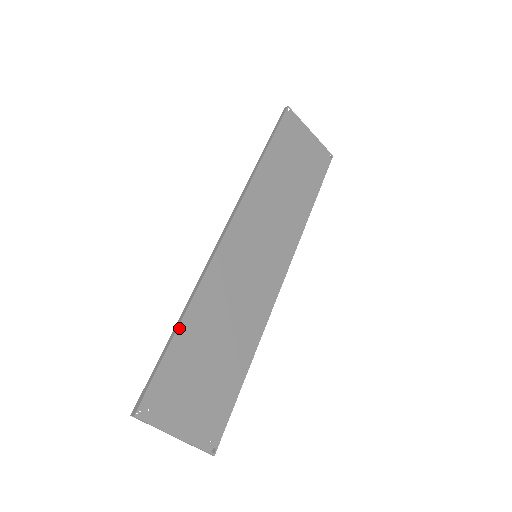
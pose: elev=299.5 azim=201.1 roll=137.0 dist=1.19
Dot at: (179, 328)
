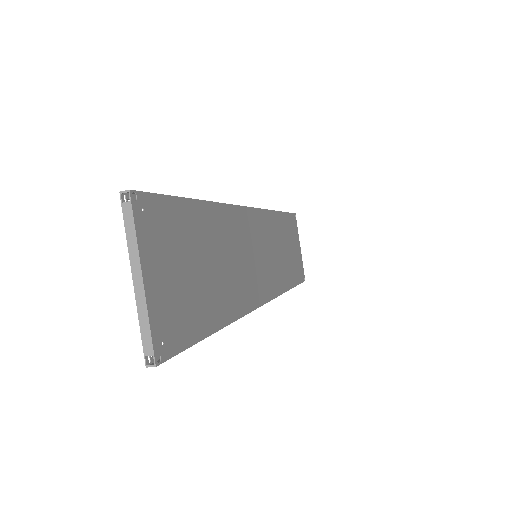
Dot at: (199, 202)
